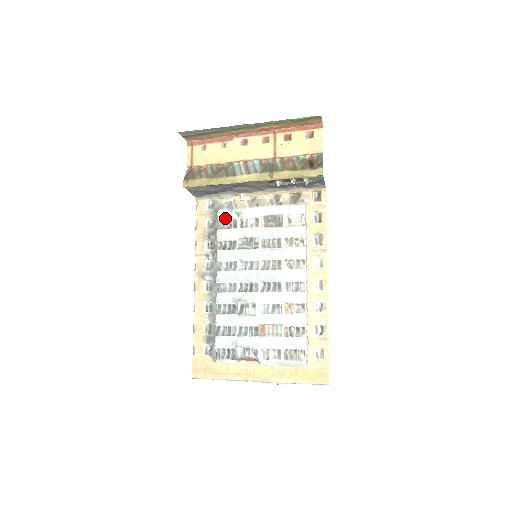
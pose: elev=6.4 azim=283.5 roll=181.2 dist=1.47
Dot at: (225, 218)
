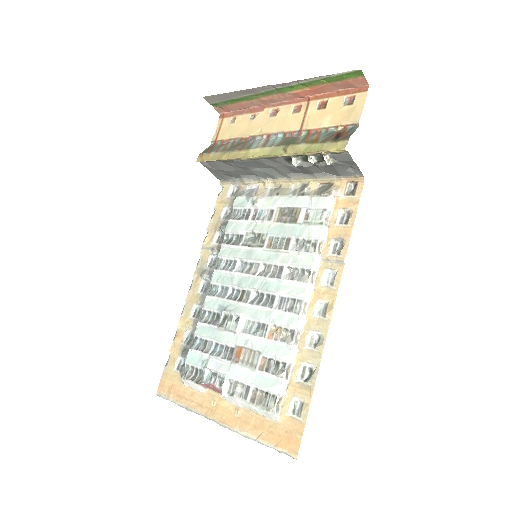
Dot at: (240, 206)
